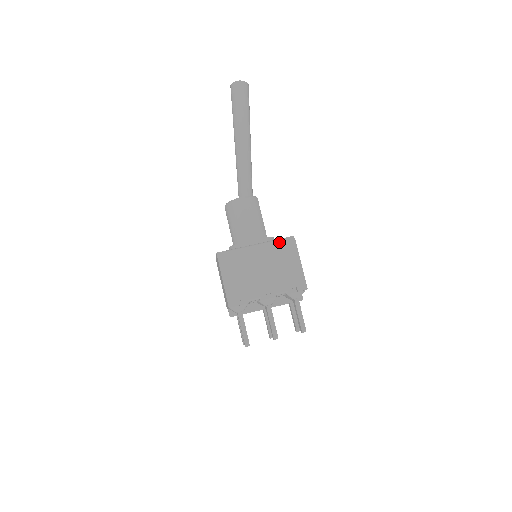
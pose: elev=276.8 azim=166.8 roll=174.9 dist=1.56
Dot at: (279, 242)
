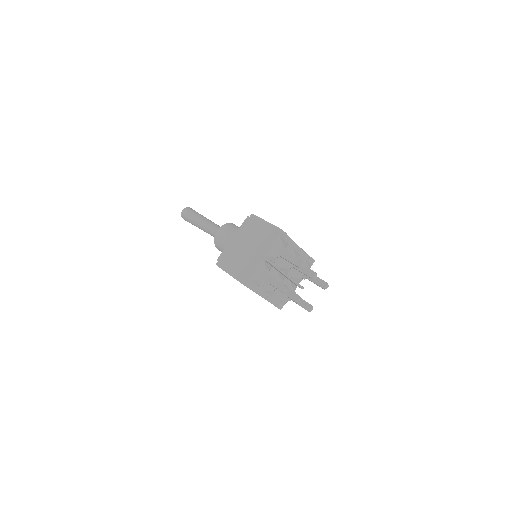
Dot at: occluded
